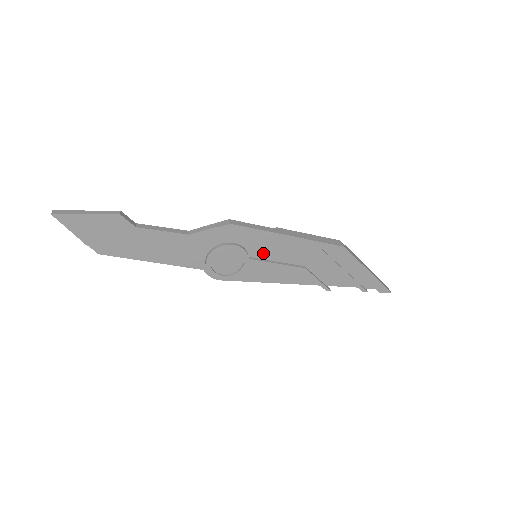
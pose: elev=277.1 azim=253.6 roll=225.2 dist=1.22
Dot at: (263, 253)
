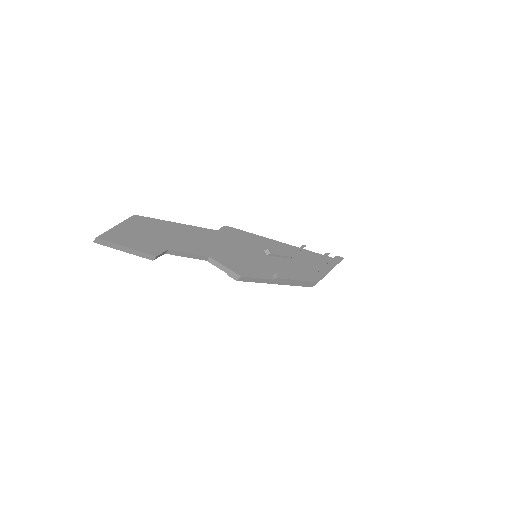
Dot at: occluded
